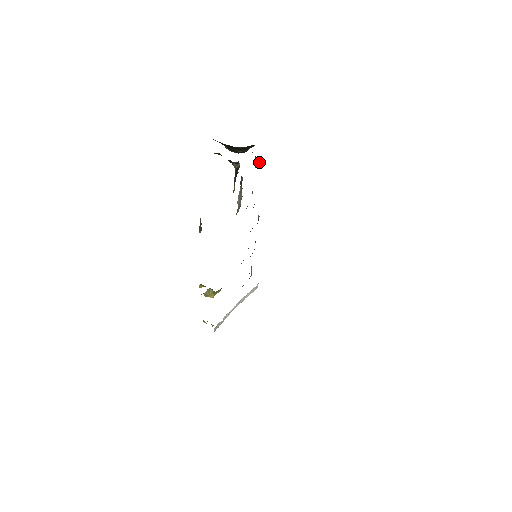
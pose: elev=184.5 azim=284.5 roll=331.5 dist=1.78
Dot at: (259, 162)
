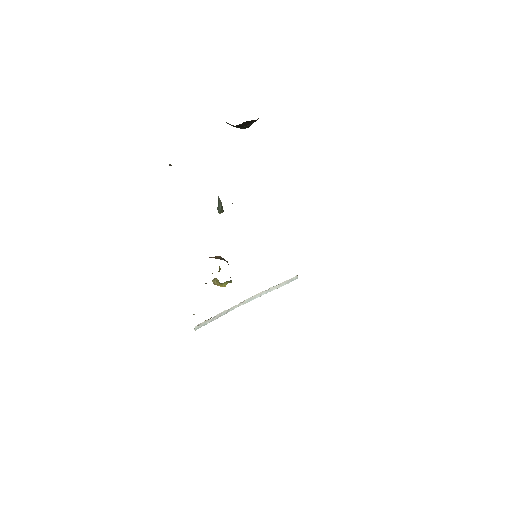
Dot at: occluded
